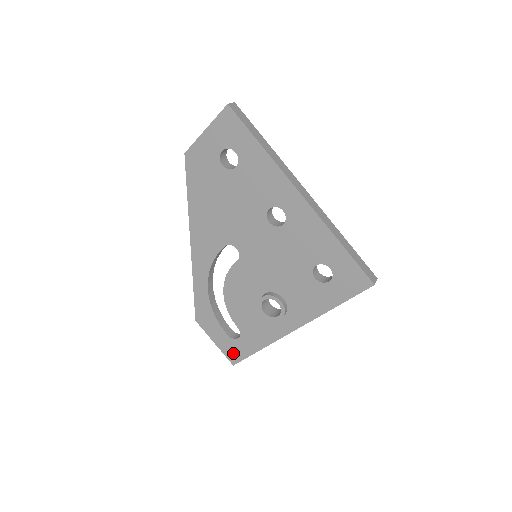
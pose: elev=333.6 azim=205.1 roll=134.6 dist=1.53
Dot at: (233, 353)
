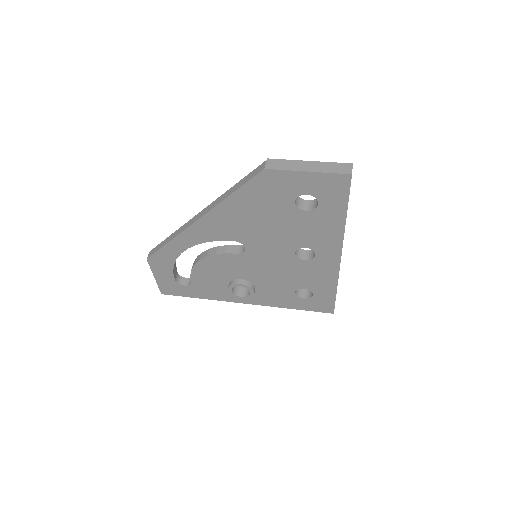
Dot at: (169, 289)
